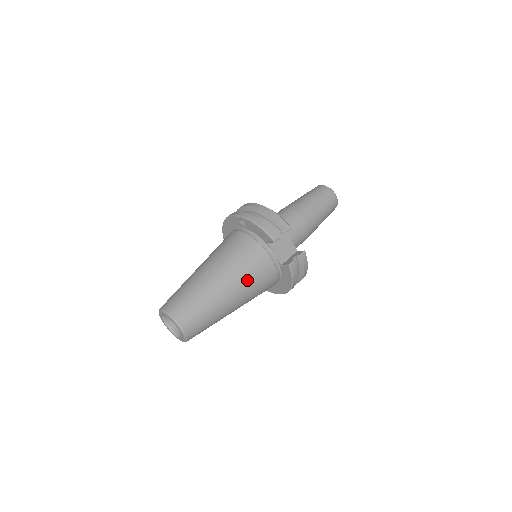
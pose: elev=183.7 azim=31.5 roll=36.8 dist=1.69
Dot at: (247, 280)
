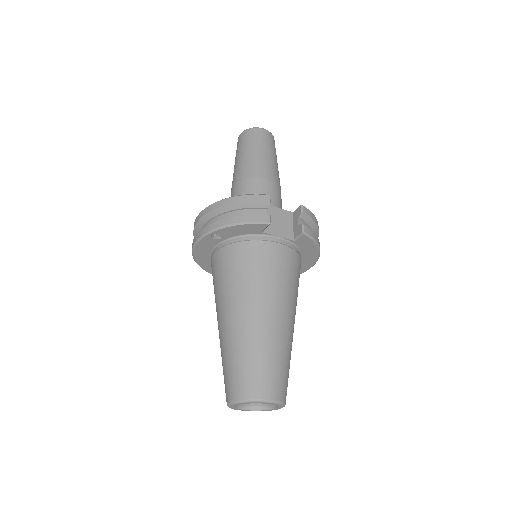
Dot at: (280, 287)
